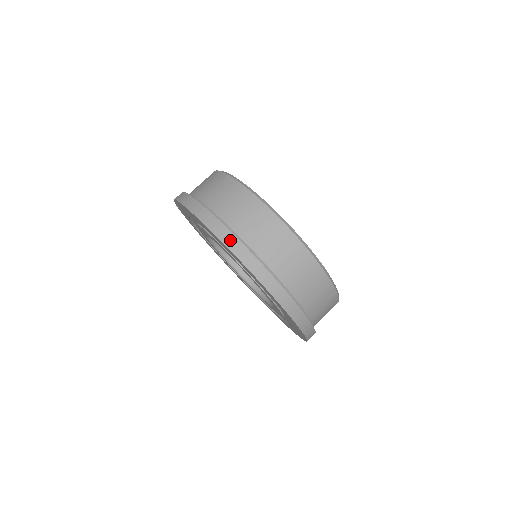
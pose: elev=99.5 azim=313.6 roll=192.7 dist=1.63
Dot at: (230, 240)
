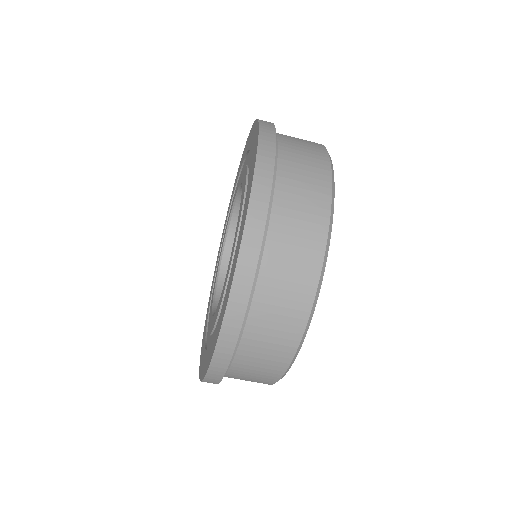
Dot at: (230, 333)
